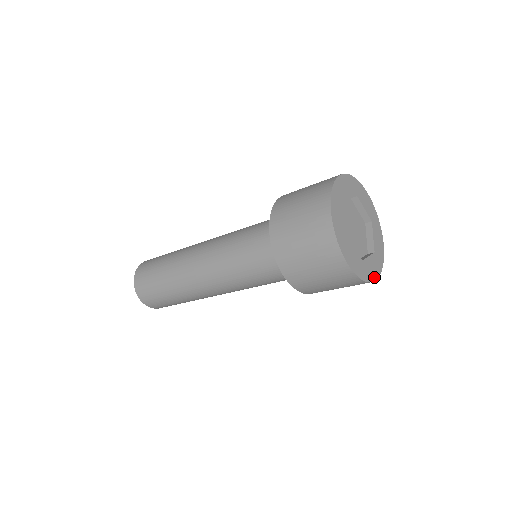
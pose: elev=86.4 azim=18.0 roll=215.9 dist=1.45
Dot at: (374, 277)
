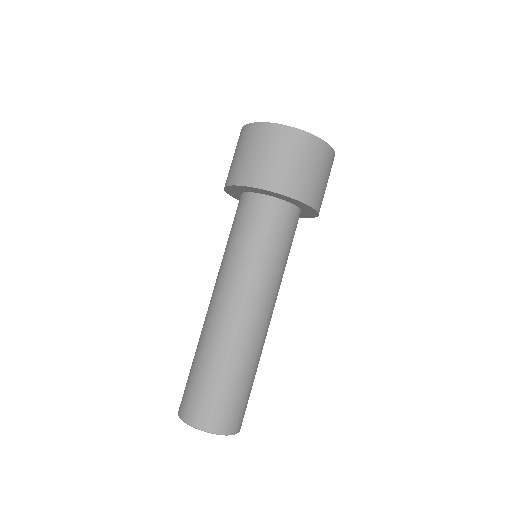
Dot at: occluded
